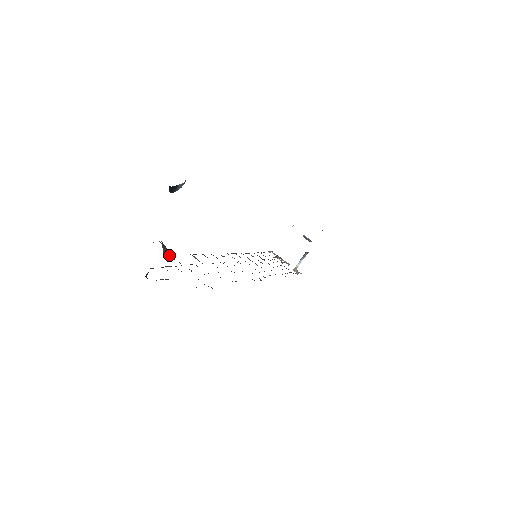
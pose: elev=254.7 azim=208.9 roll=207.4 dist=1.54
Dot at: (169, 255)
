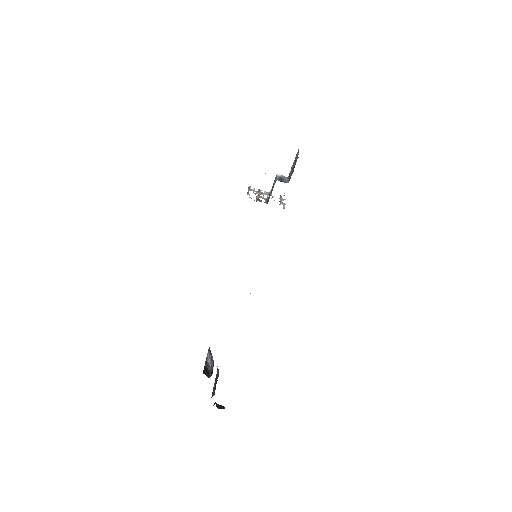
Dot at: occluded
